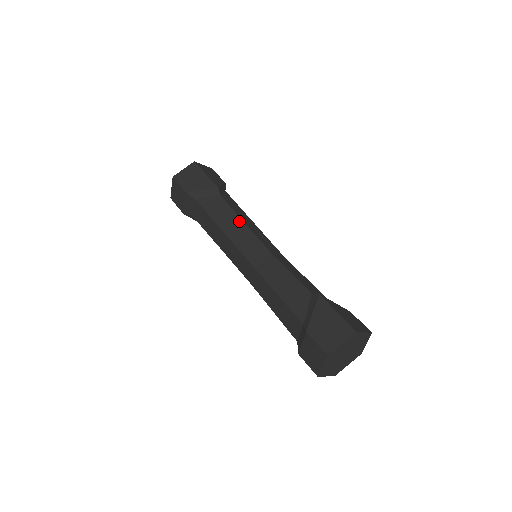
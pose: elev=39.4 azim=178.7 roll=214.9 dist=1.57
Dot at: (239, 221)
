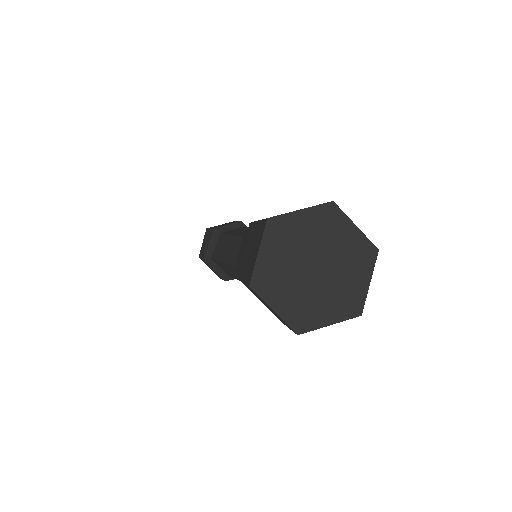
Dot at: (228, 238)
